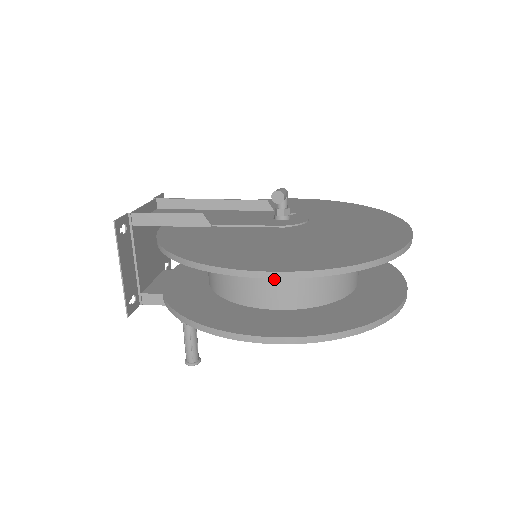
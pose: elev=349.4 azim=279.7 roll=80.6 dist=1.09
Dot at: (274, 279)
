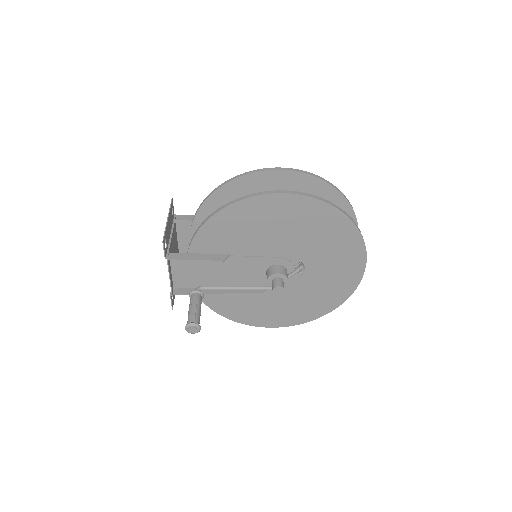
Dot at: occluded
